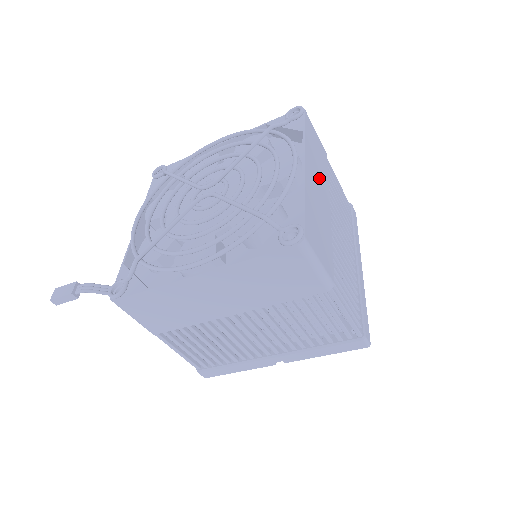
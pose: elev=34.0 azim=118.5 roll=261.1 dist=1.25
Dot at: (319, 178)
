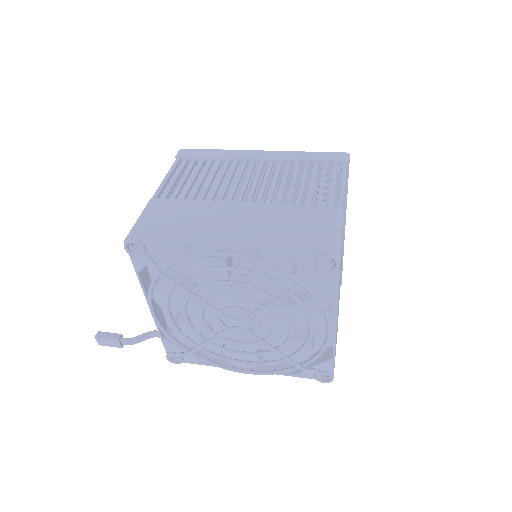
Dot at: occluded
